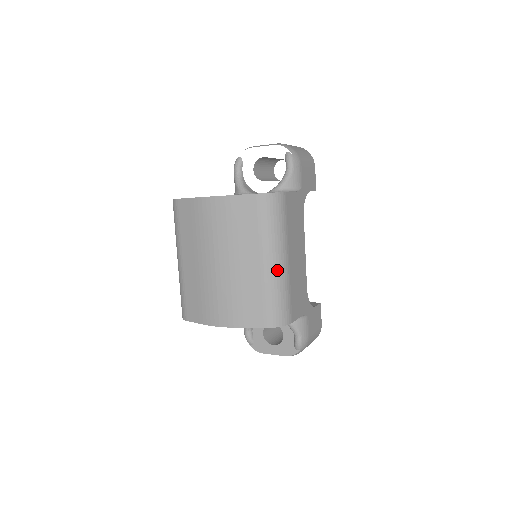
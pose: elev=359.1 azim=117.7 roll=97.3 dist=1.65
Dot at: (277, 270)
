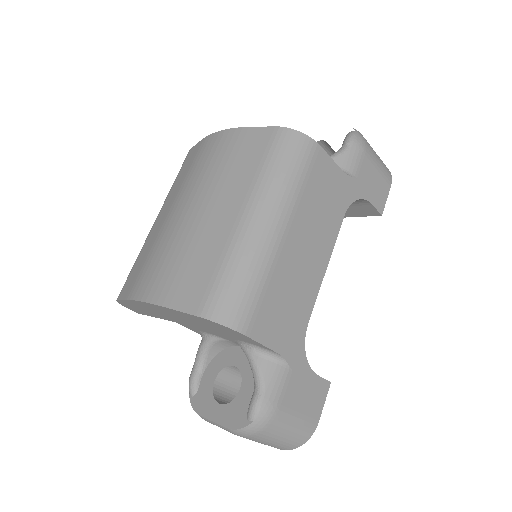
Dot at: (258, 234)
